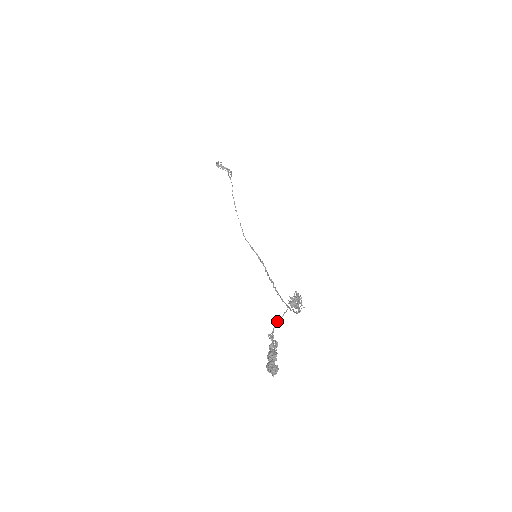
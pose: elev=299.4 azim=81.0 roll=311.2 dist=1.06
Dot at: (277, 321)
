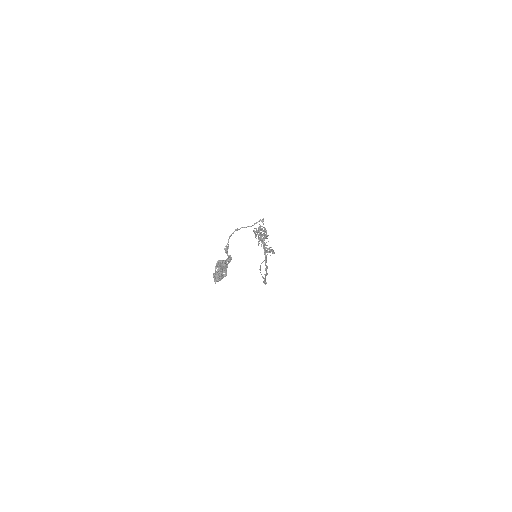
Dot at: occluded
